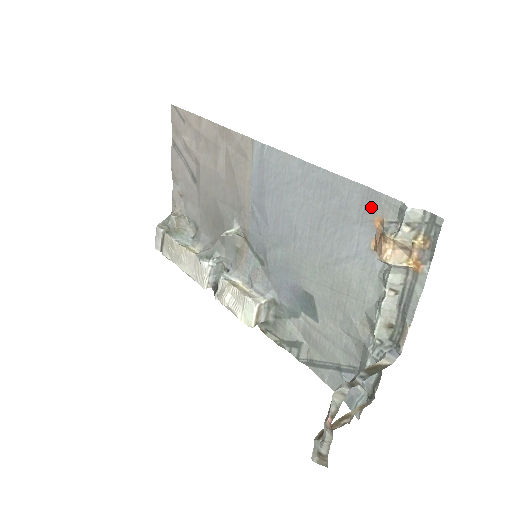
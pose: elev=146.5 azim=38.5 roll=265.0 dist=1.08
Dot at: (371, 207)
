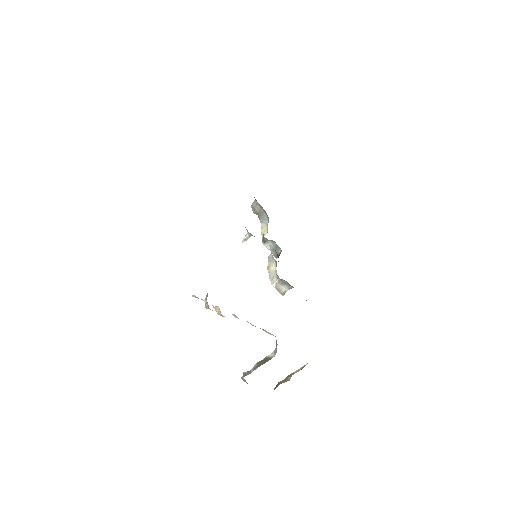
Dot at: occluded
